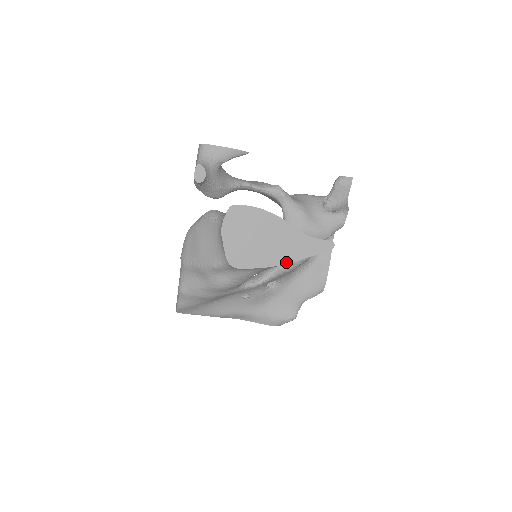
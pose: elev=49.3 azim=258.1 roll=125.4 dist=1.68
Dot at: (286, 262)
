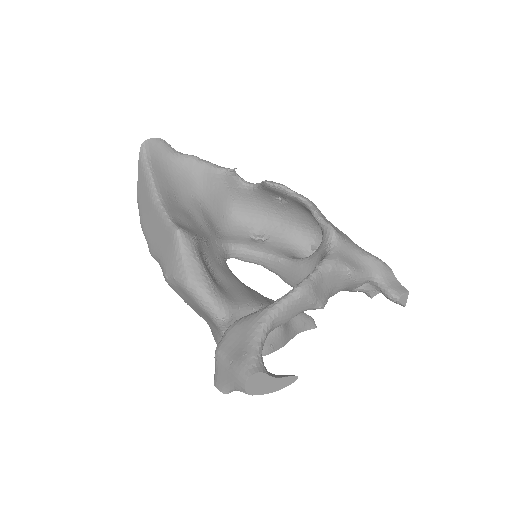
Dot at: occluded
